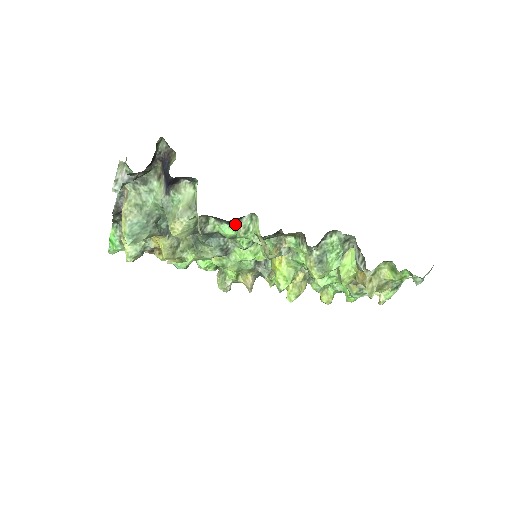
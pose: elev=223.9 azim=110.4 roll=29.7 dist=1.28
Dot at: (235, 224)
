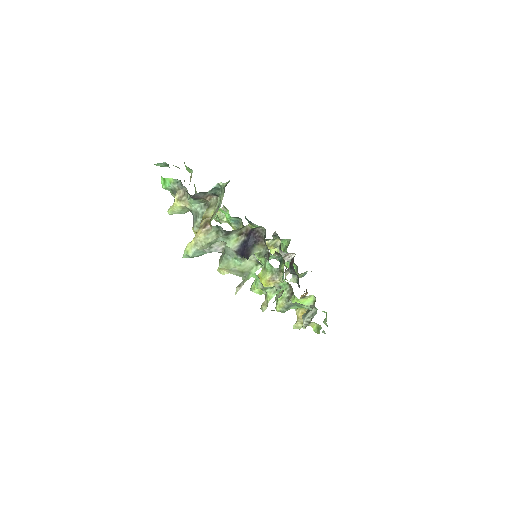
Dot at: occluded
